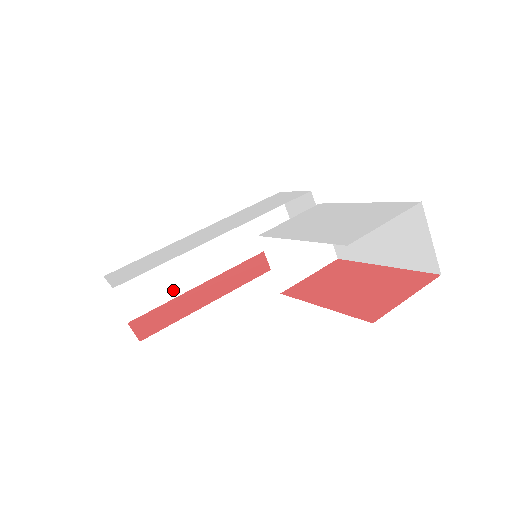
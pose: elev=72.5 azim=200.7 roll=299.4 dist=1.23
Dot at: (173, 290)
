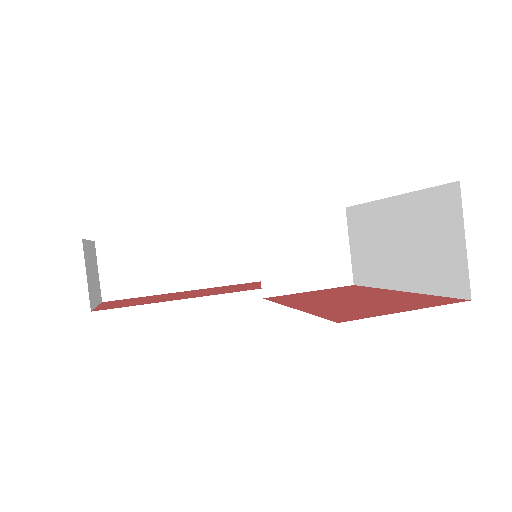
Dot at: (165, 284)
